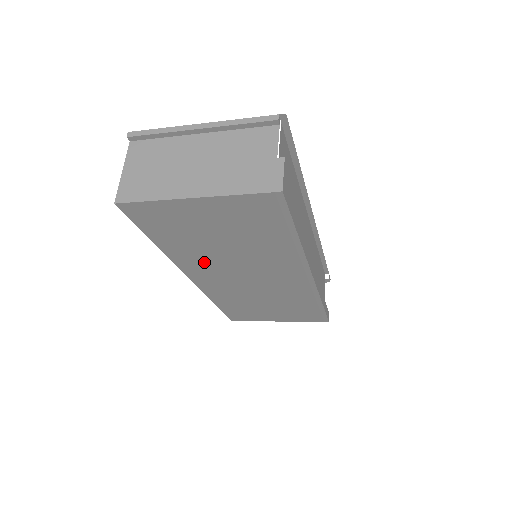
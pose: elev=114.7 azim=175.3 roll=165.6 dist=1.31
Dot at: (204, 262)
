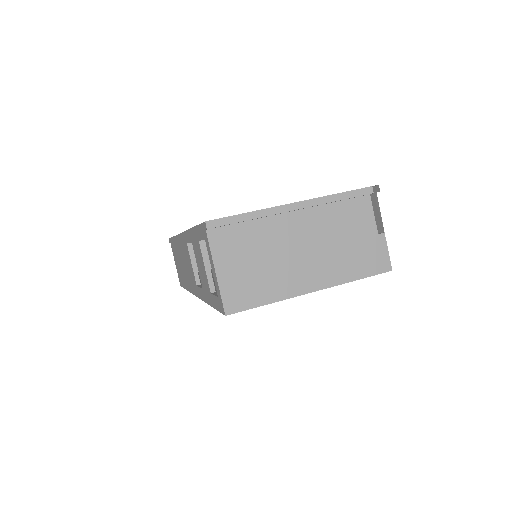
Dot at: occluded
